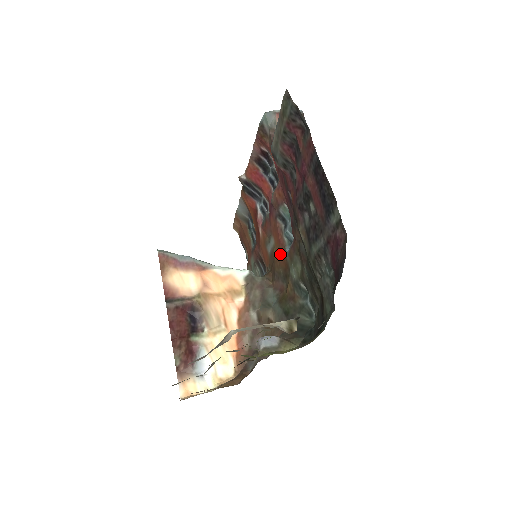
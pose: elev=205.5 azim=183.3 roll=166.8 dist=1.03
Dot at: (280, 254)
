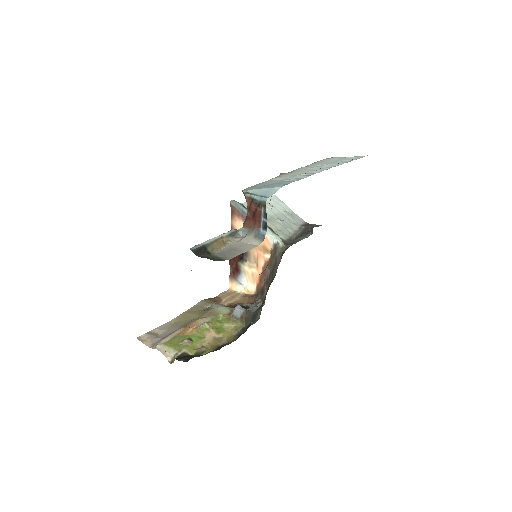
Dot at: occluded
